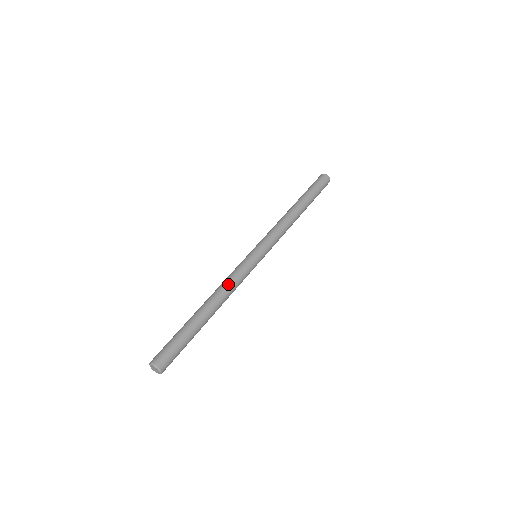
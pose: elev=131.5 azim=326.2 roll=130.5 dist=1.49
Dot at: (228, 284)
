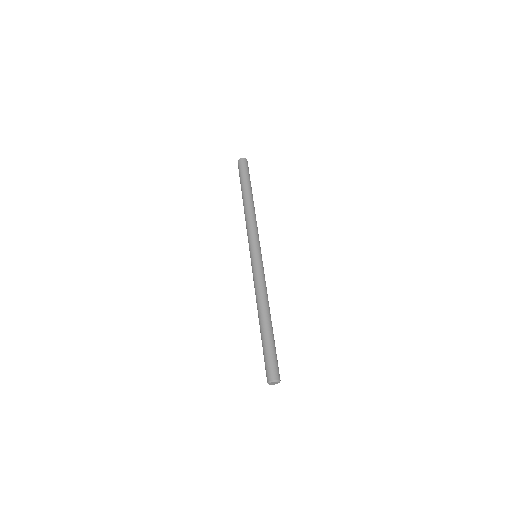
Dot at: (259, 291)
